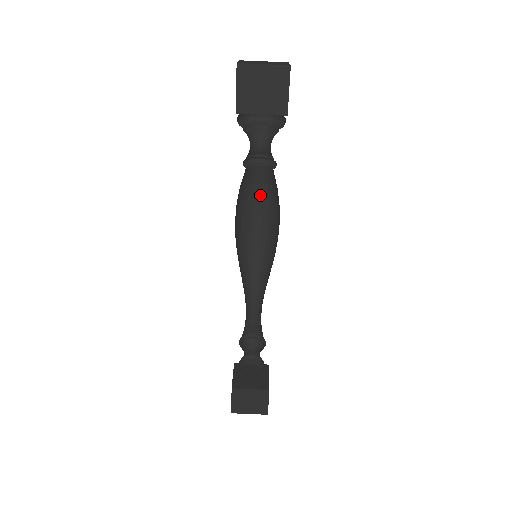
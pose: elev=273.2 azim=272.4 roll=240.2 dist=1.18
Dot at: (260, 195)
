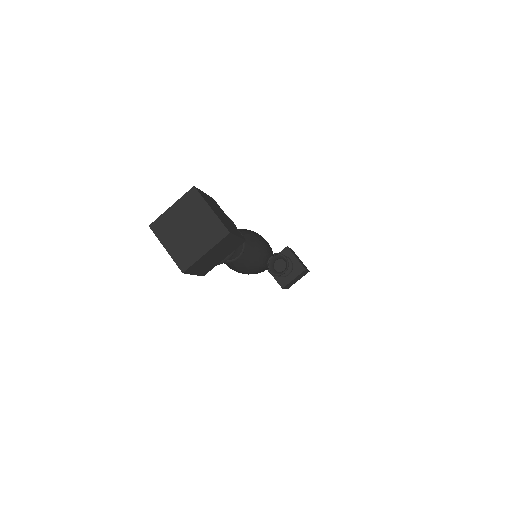
Dot at: occluded
